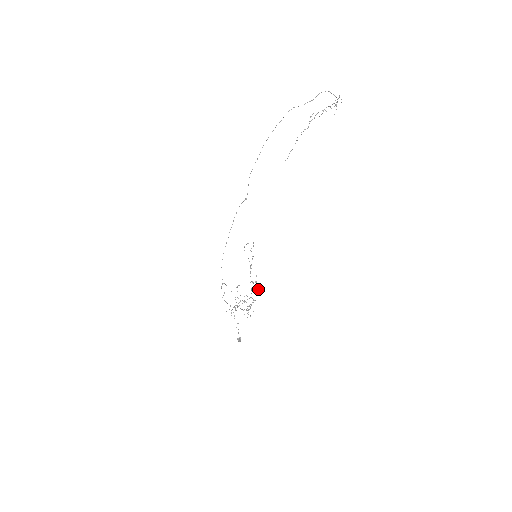
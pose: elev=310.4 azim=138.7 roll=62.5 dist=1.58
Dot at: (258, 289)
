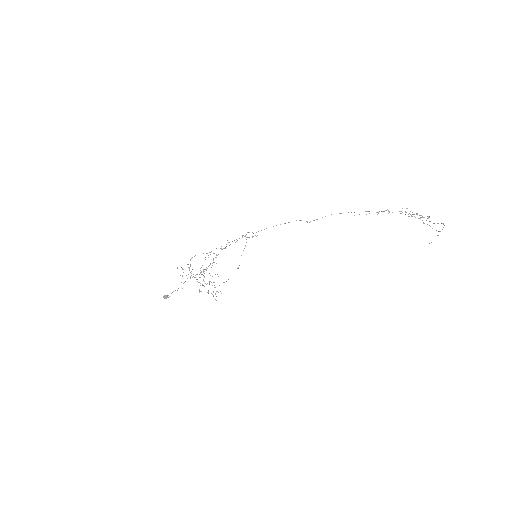
Dot at: occluded
